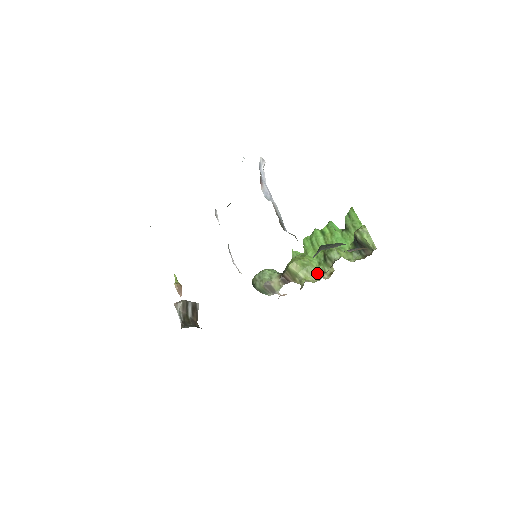
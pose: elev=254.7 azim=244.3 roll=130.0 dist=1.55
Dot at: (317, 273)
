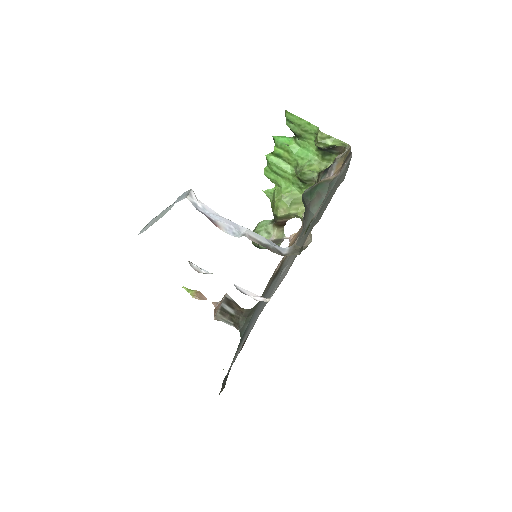
Dot at: occluded
